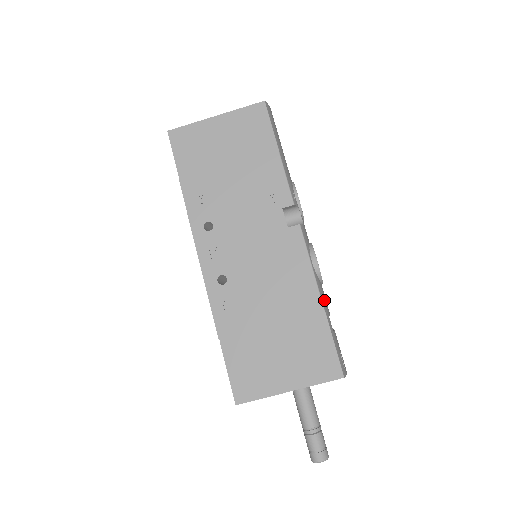
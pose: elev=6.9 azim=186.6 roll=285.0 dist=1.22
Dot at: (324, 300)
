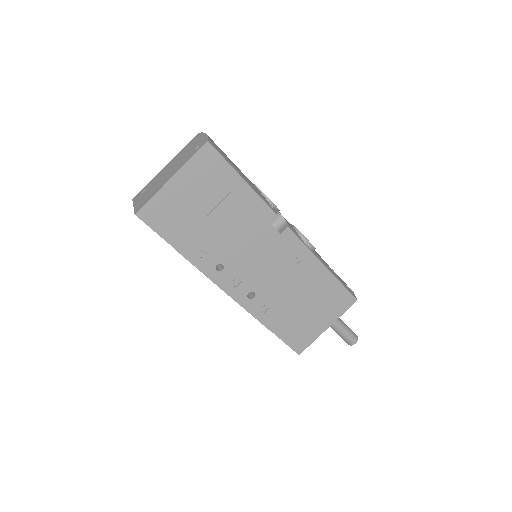
Dot at: (324, 263)
